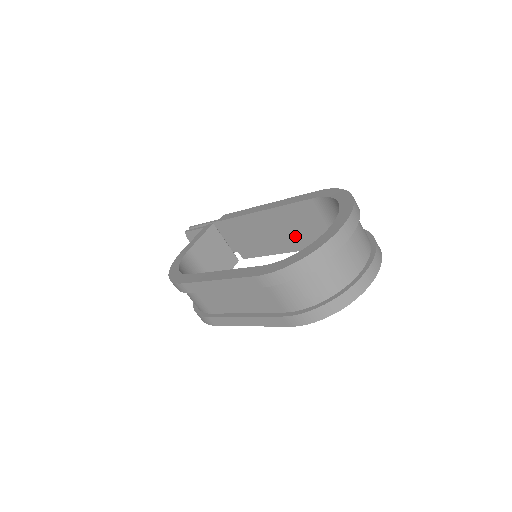
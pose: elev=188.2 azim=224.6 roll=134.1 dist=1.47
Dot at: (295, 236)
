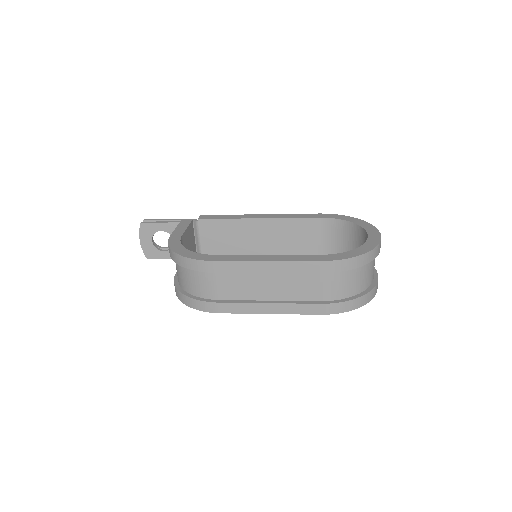
Dot at: (280, 248)
